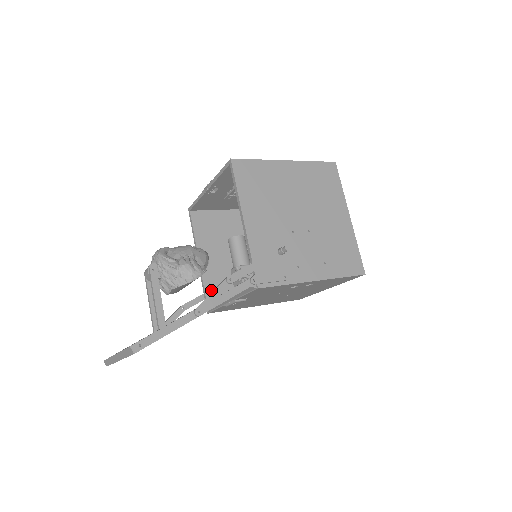
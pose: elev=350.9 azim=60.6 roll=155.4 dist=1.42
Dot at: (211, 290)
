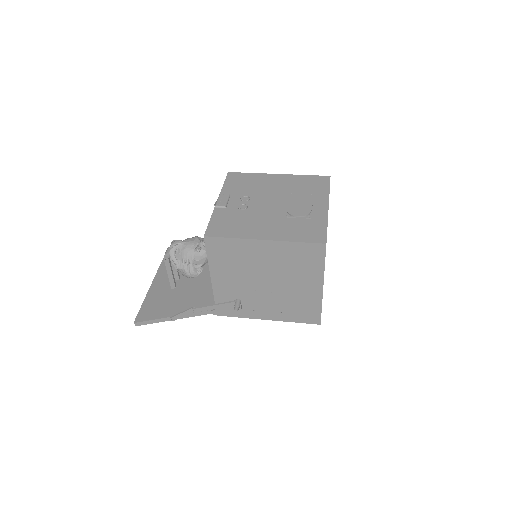
Dot at: occluded
